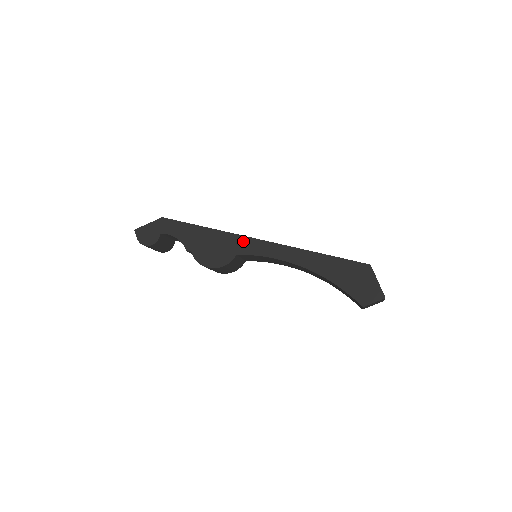
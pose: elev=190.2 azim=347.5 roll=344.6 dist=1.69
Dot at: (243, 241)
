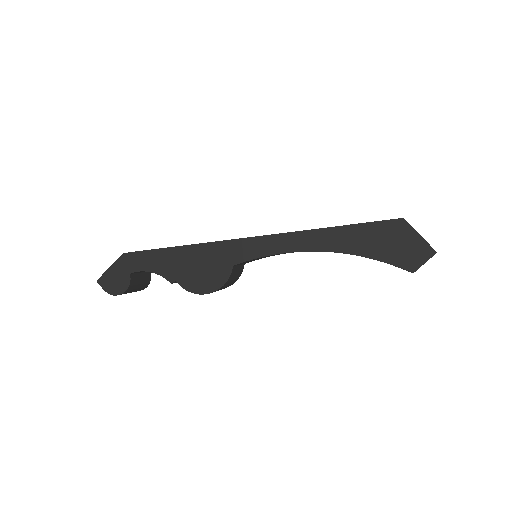
Dot at: (235, 246)
